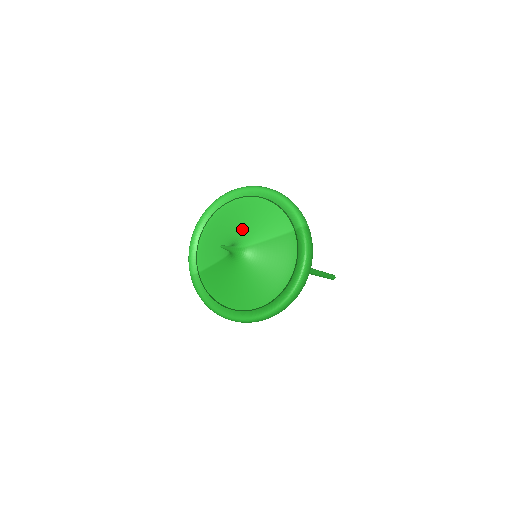
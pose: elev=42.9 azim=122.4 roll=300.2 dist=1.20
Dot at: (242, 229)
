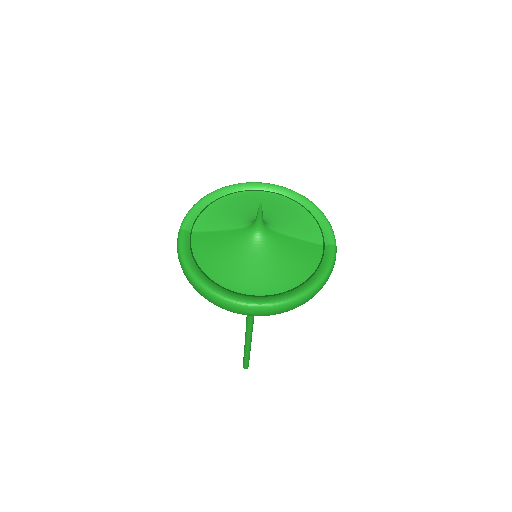
Dot at: (271, 215)
